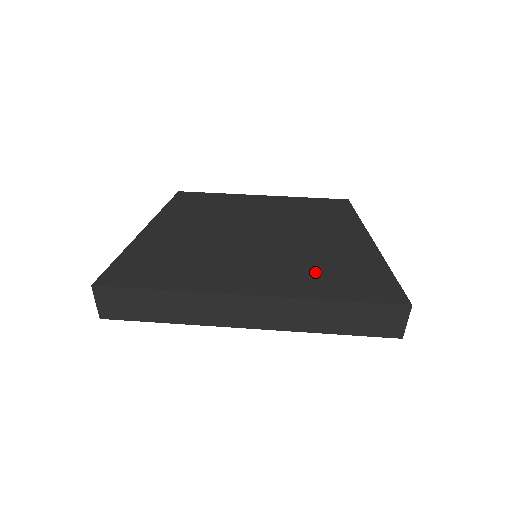
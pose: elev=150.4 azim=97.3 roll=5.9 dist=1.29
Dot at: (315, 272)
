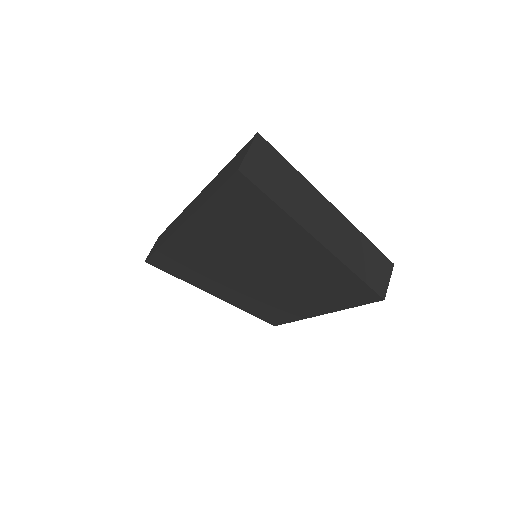
Dot at: occluded
